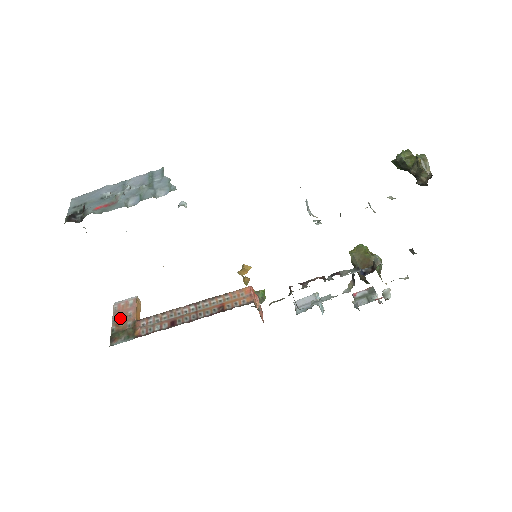
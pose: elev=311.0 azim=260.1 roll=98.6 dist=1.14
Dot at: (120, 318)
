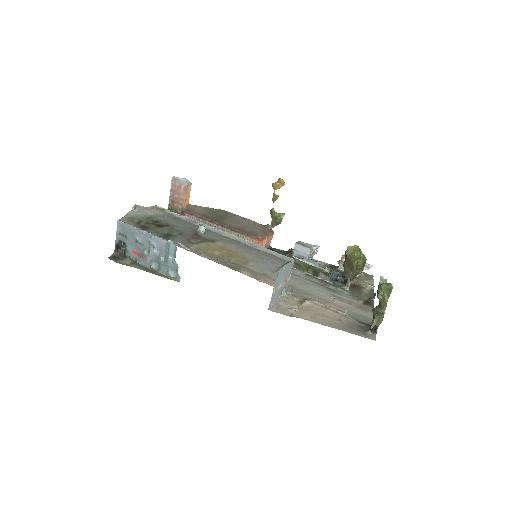
Dot at: (175, 198)
